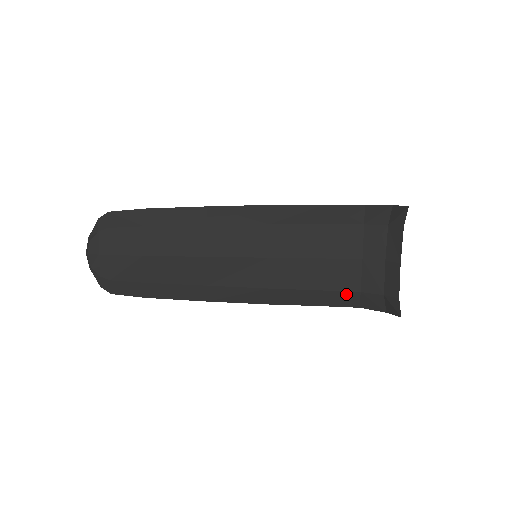
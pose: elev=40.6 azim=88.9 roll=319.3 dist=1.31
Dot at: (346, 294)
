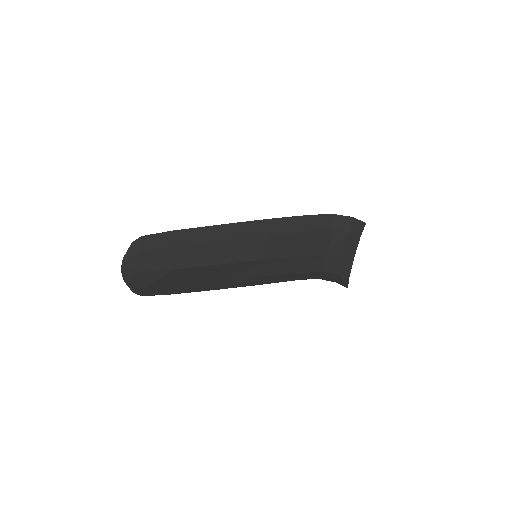
Dot at: (312, 273)
